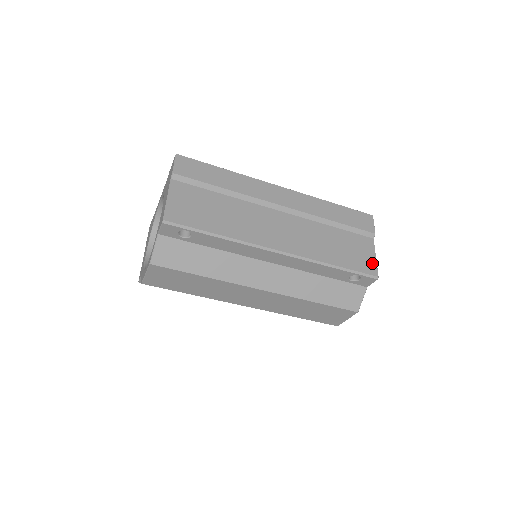
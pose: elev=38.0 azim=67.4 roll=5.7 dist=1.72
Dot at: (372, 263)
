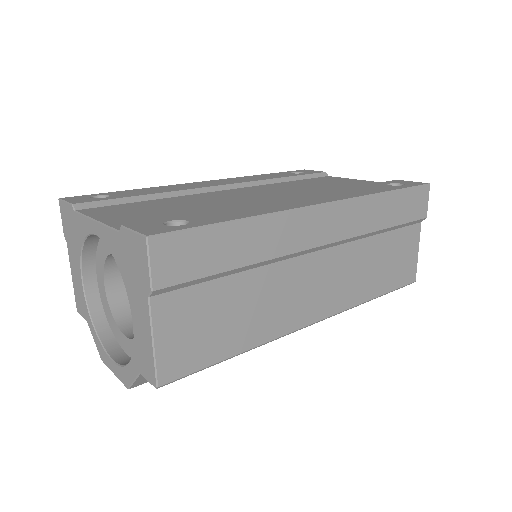
Dot at: (413, 265)
